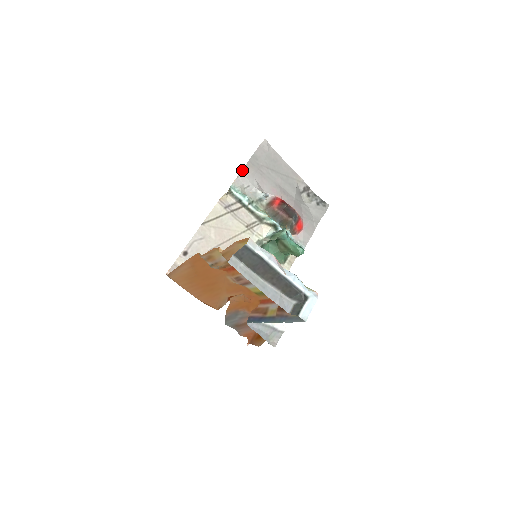
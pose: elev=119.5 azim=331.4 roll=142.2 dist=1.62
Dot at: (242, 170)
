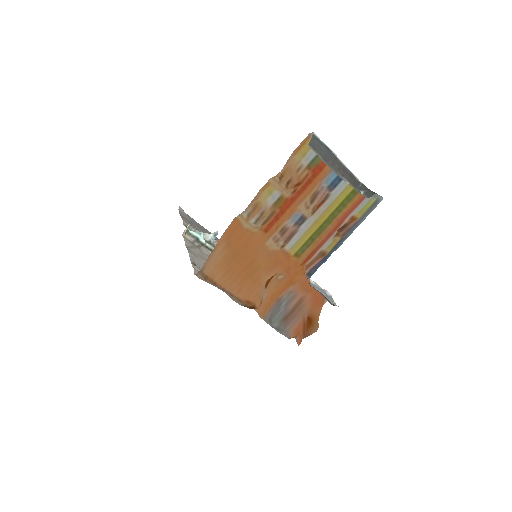
Dot at: (182, 219)
